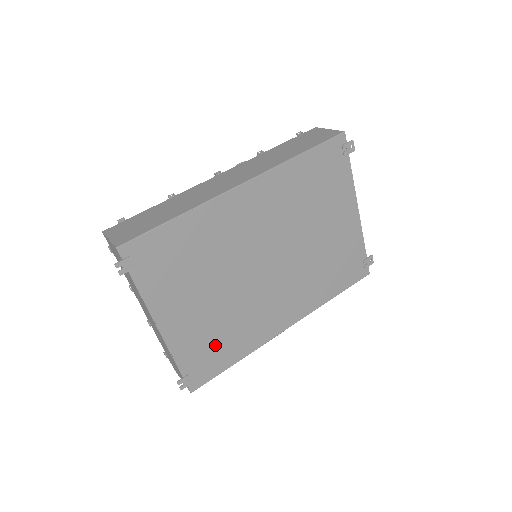
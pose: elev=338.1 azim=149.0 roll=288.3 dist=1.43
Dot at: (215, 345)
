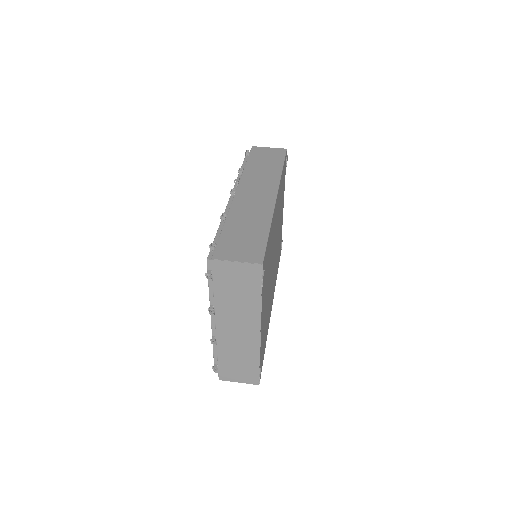
Dot at: (264, 336)
